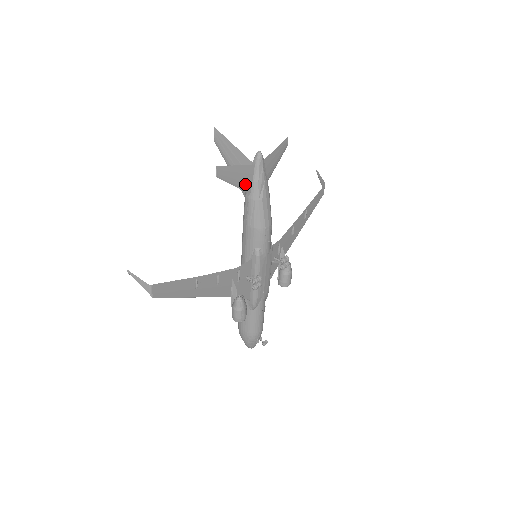
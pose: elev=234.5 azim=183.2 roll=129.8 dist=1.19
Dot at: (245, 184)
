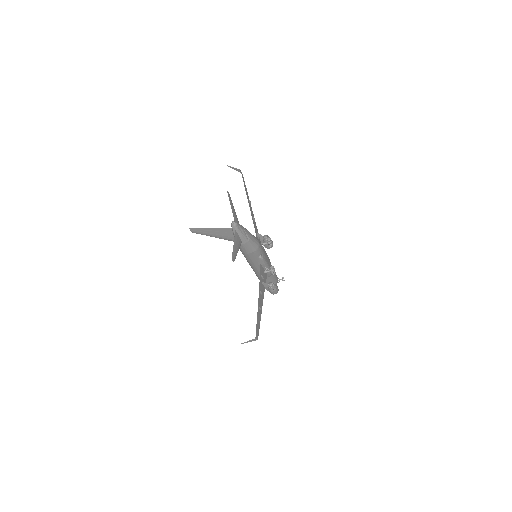
Dot at: (239, 243)
